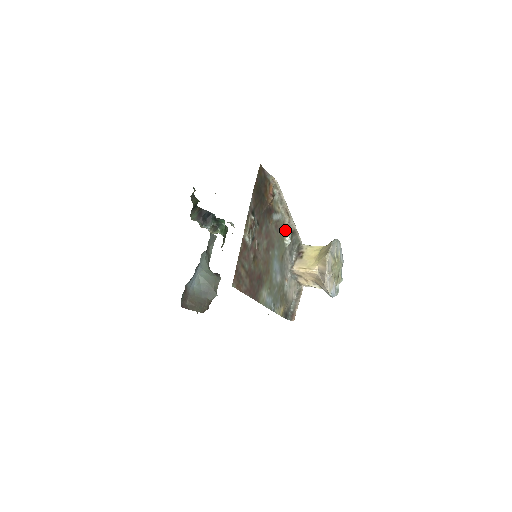
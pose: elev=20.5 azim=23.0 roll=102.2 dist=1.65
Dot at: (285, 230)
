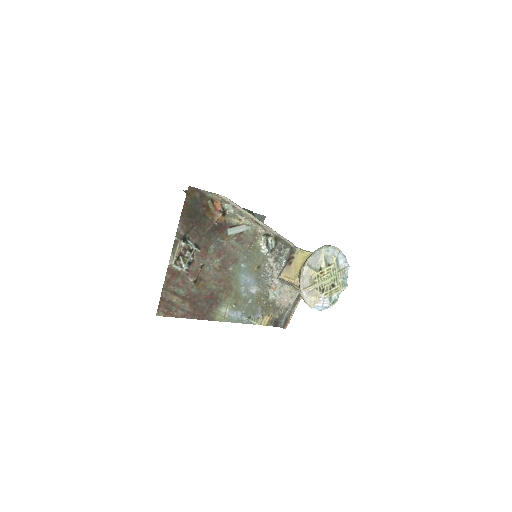
Dot at: (259, 239)
